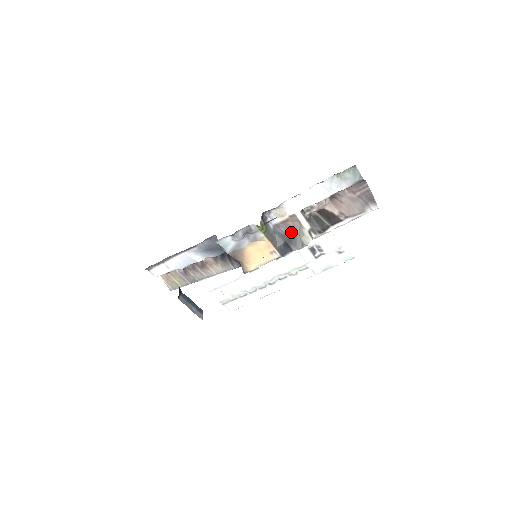
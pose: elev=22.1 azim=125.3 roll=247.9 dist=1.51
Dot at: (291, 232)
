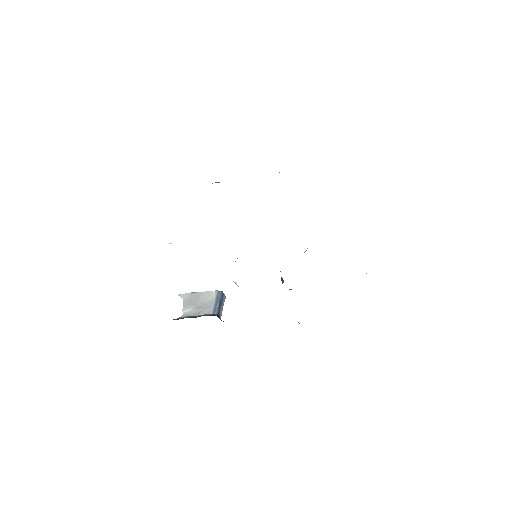
Dot at: occluded
